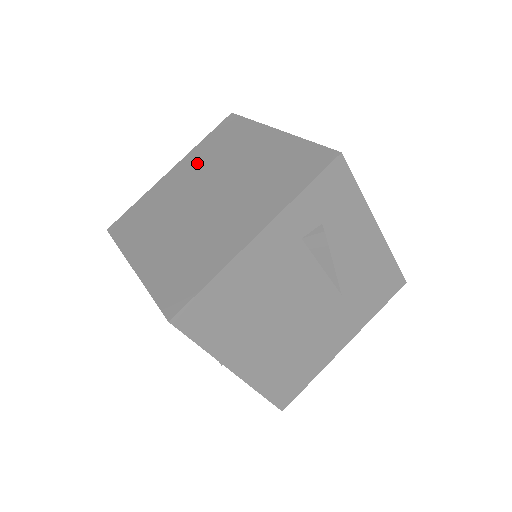
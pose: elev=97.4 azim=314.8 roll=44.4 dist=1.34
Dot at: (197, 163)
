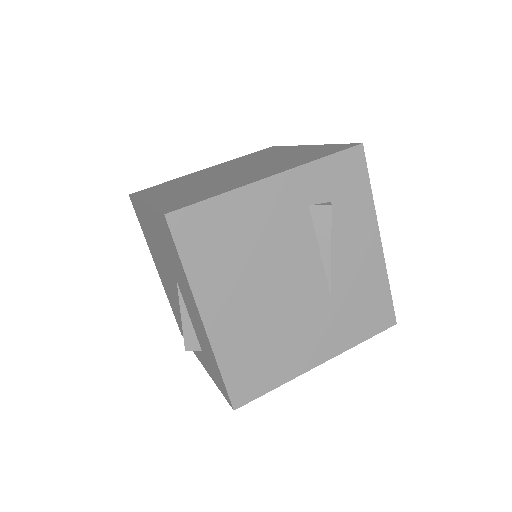
Dot at: (230, 163)
